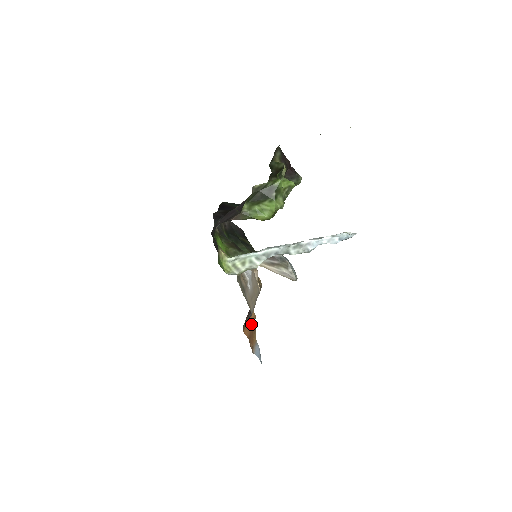
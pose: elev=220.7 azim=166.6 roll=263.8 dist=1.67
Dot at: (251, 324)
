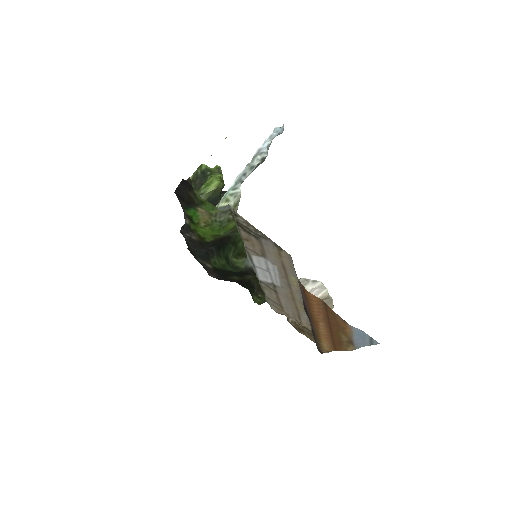
Dot at: (325, 328)
